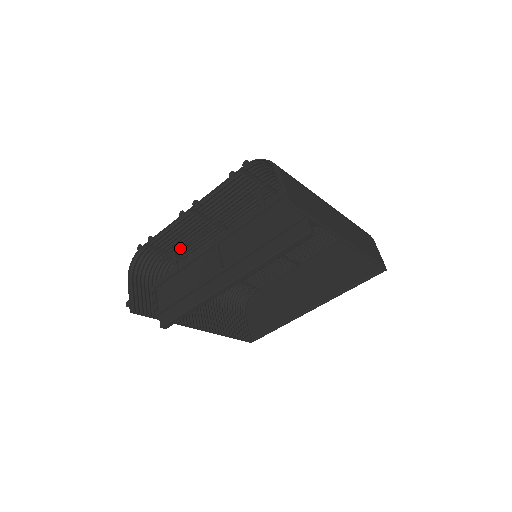
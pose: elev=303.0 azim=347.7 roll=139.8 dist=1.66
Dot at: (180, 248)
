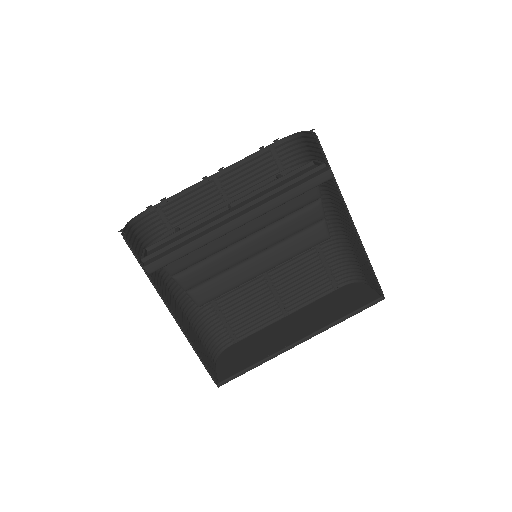
Dot at: (186, 222)
